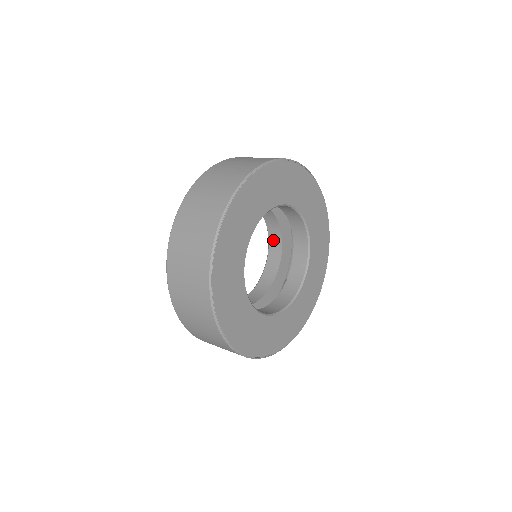
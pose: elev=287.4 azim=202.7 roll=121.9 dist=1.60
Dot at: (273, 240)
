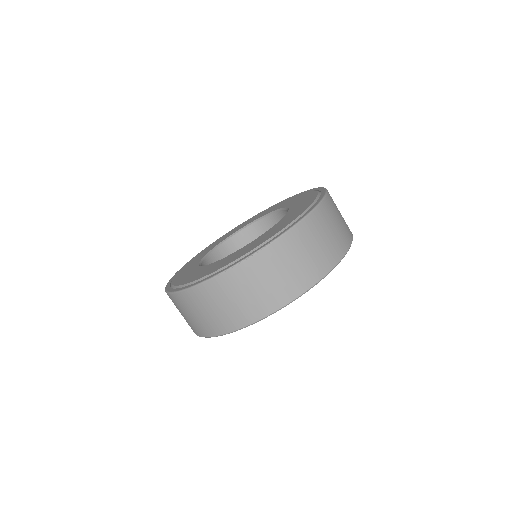
Dot at: (283, 215)
